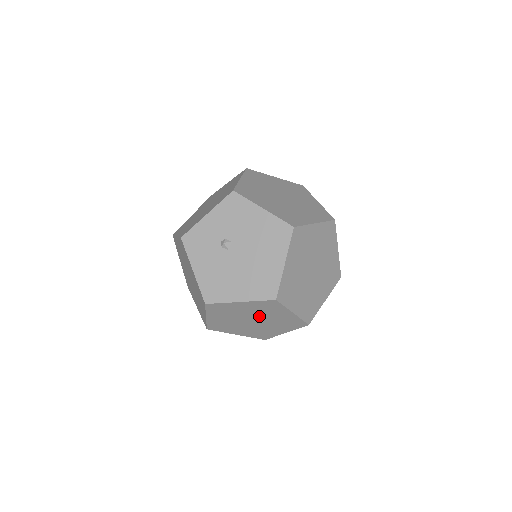
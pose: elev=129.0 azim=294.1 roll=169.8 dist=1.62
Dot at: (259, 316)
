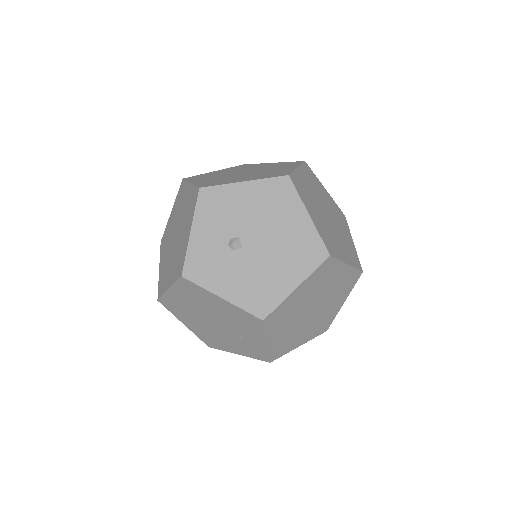
Dot at: (317, 296)
